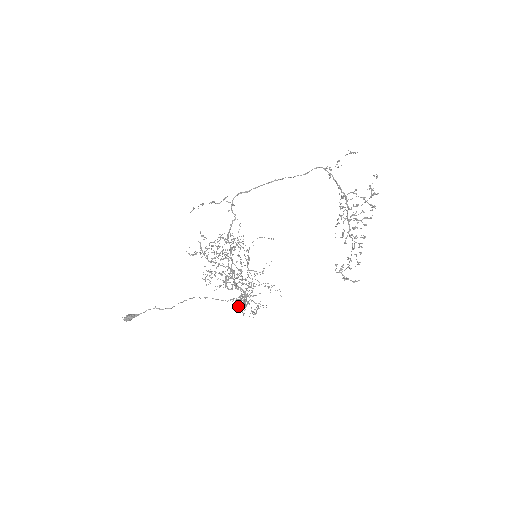
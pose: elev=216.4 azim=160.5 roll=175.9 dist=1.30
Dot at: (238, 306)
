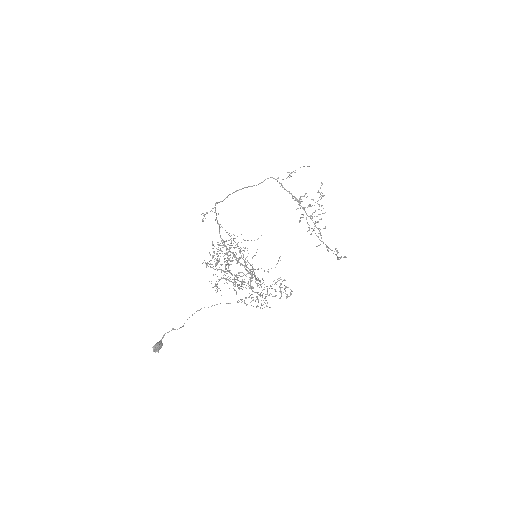
Dot at: (287, 296)
